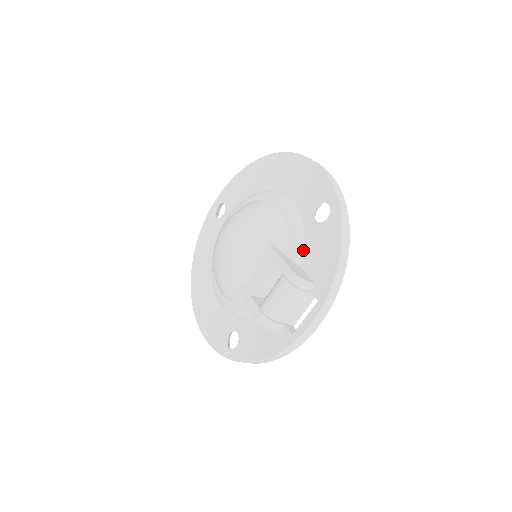
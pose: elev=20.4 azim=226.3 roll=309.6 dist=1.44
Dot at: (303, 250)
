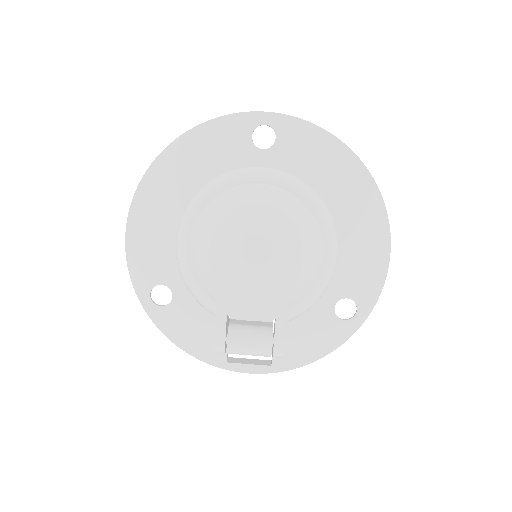
Dot at: (301, 315)
